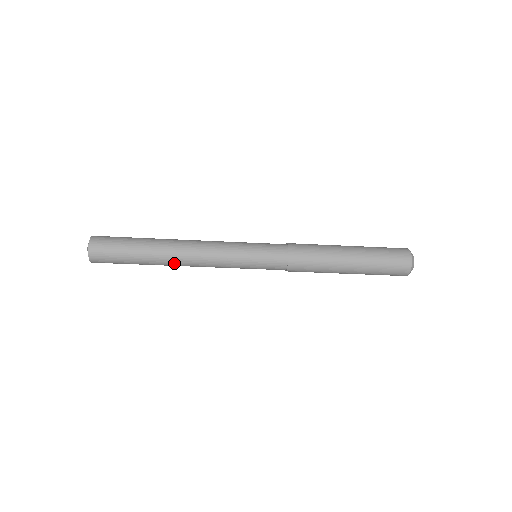
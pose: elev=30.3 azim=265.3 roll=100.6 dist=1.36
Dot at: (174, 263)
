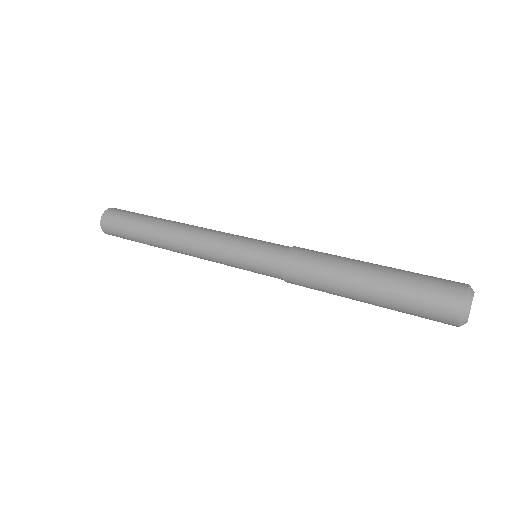
Dot at: (172, 250)
